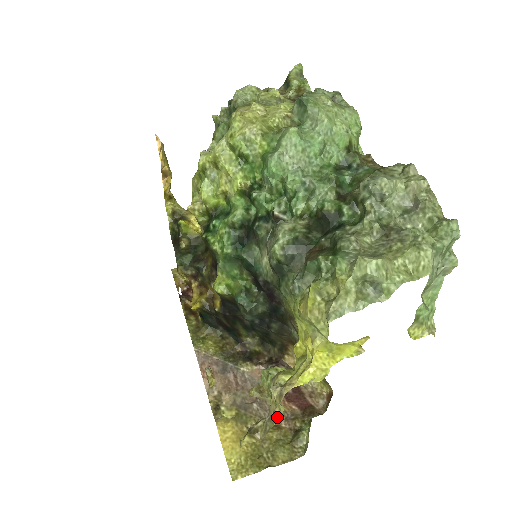
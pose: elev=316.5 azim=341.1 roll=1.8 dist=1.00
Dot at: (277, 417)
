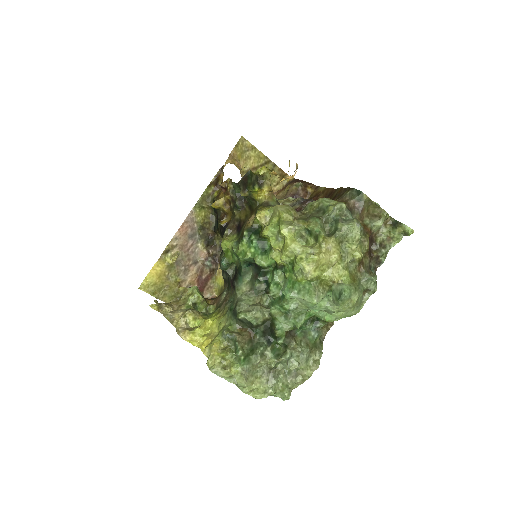
Dot at: (172, 324)
